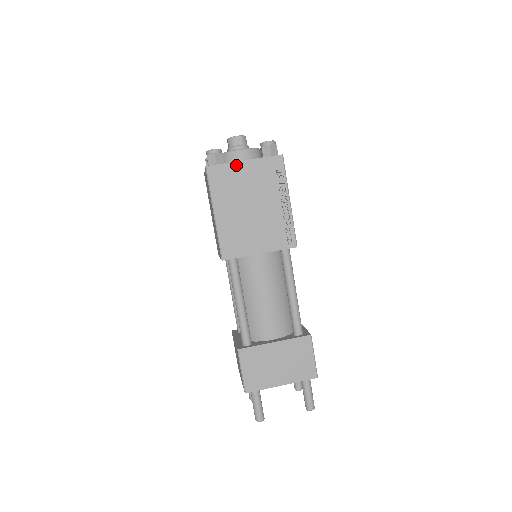
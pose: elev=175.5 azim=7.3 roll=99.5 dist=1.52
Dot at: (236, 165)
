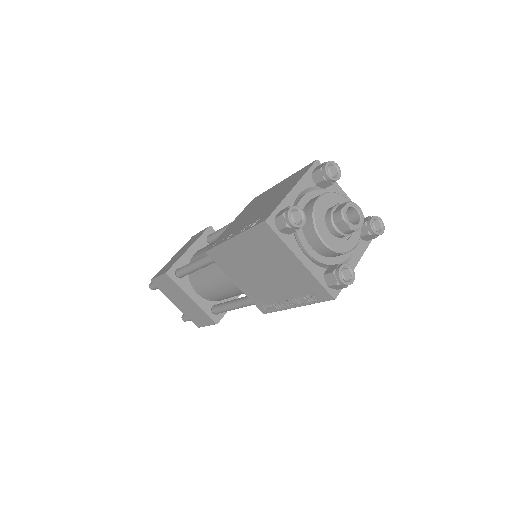
Dot at: (290, 254)
